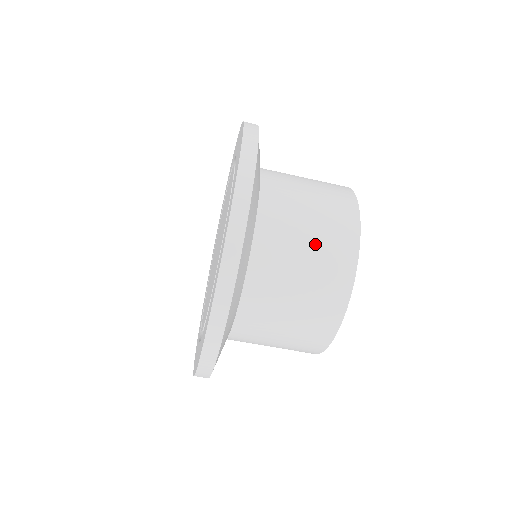
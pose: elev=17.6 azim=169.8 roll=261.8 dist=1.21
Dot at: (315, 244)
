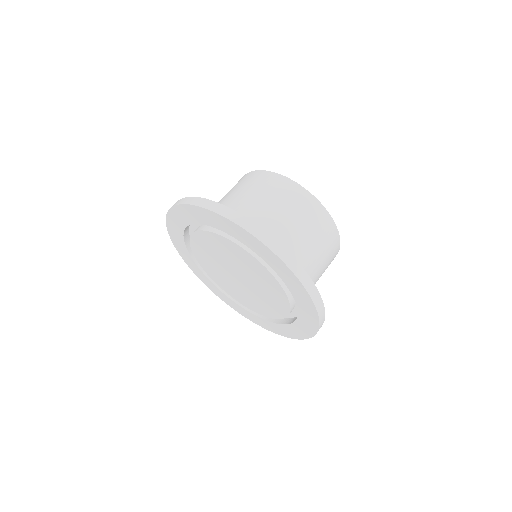
Dot at: (233, 190)
